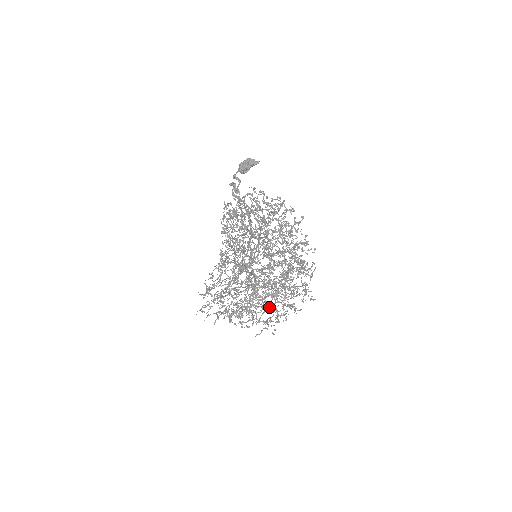
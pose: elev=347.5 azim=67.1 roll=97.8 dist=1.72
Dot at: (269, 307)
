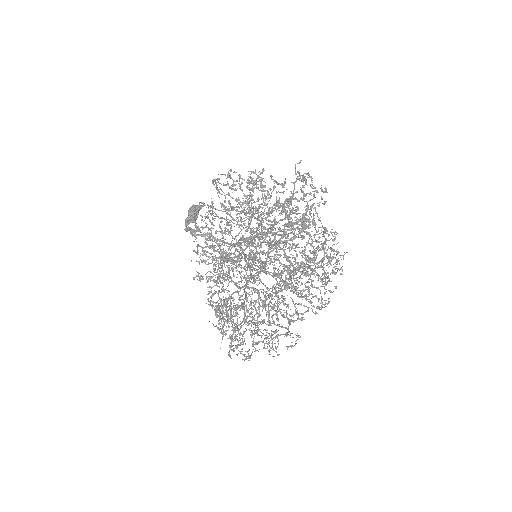
Dot at: (308, 289)
